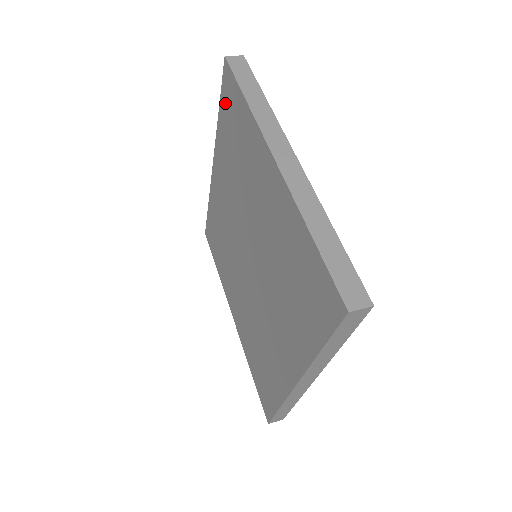
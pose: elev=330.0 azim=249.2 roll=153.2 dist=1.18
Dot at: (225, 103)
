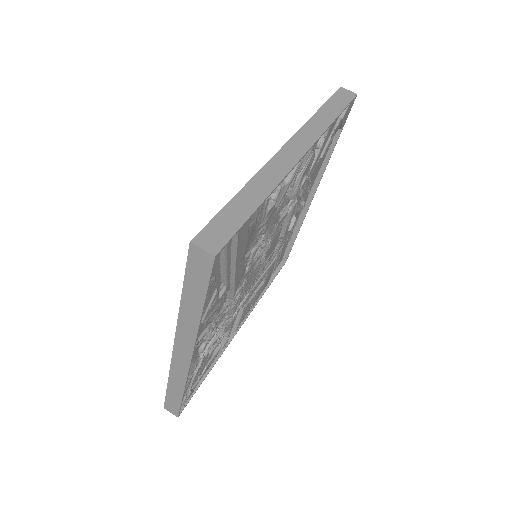
Dot at: occluded
